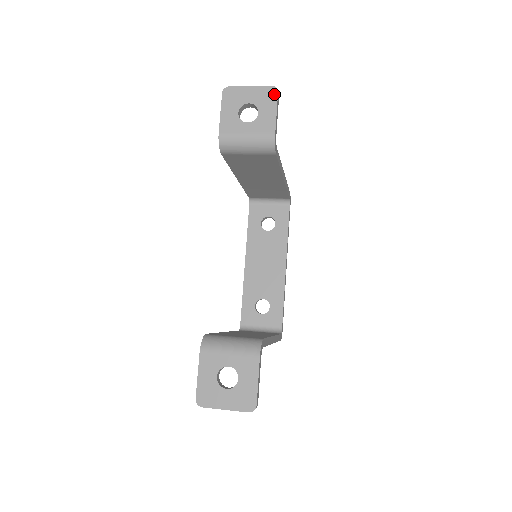
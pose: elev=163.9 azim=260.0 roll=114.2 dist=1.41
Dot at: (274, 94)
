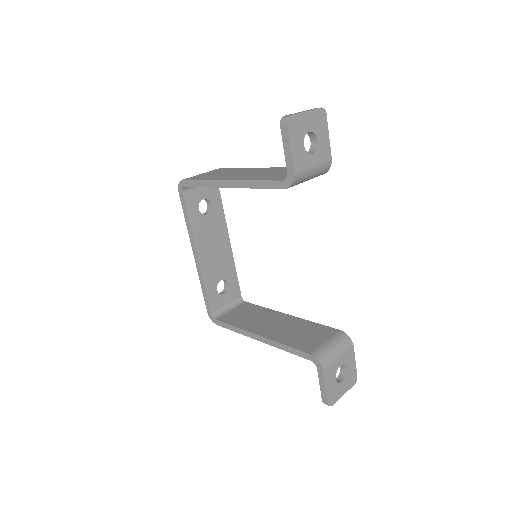
Dot at: (324, 117)
